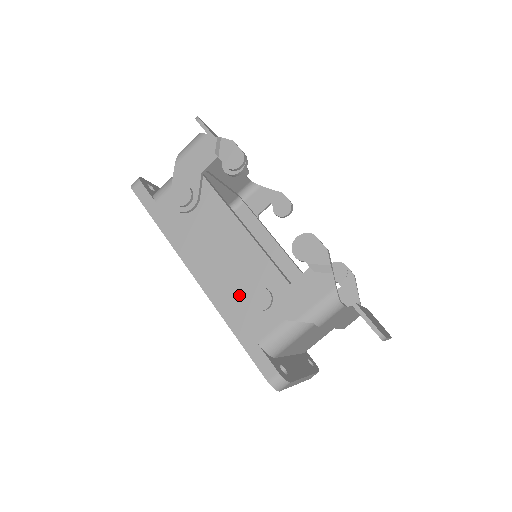
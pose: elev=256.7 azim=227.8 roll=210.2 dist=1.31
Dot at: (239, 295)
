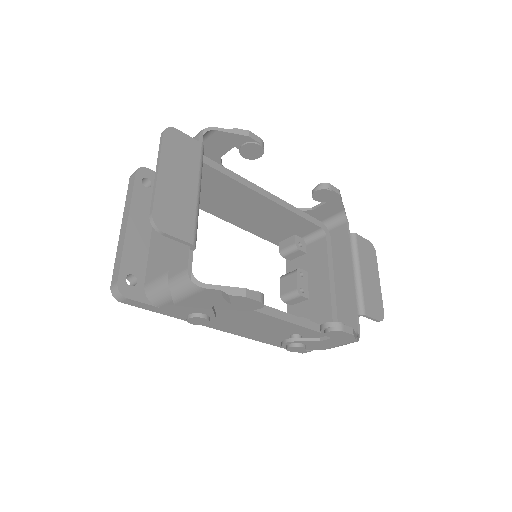
Dot at: (272, 336)
